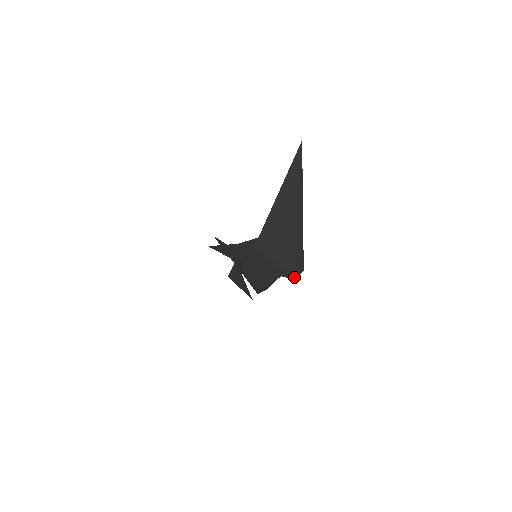
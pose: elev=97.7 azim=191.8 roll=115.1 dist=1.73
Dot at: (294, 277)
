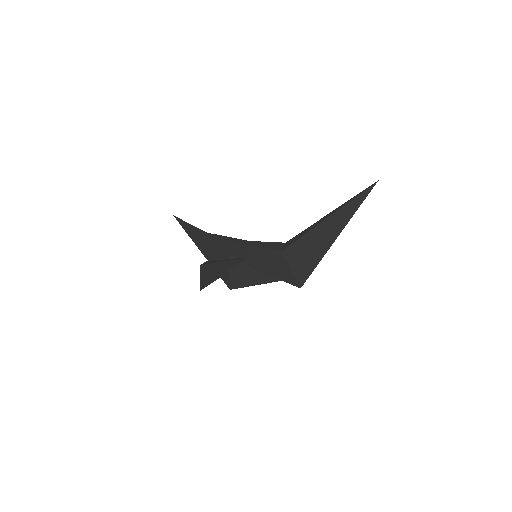
Dot at: occluded
